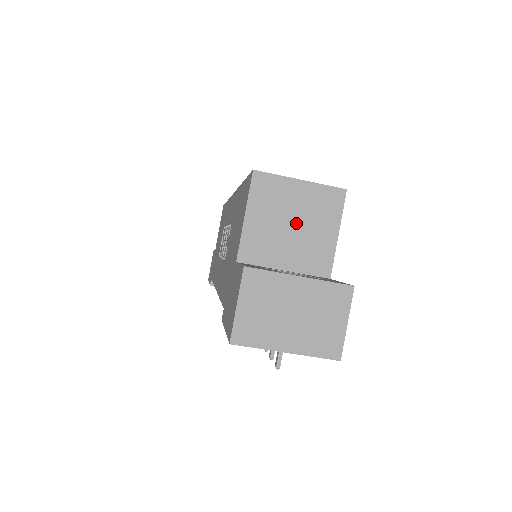
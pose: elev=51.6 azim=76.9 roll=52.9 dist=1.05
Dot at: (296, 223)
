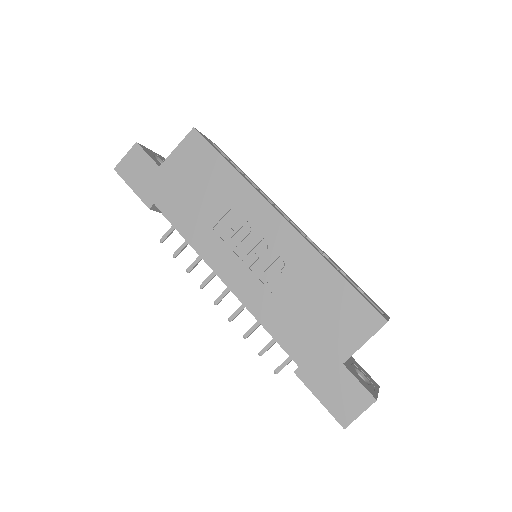
Dot at: occluded
